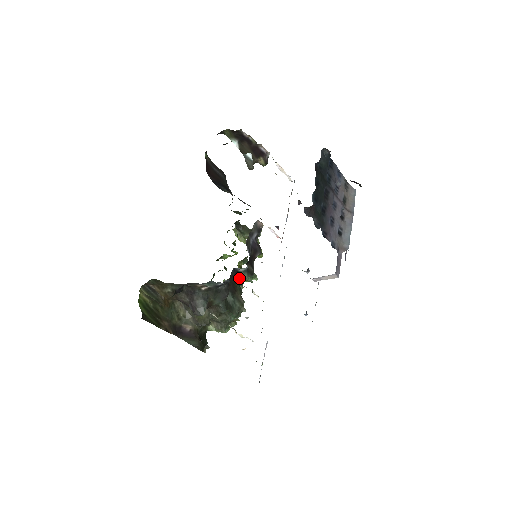
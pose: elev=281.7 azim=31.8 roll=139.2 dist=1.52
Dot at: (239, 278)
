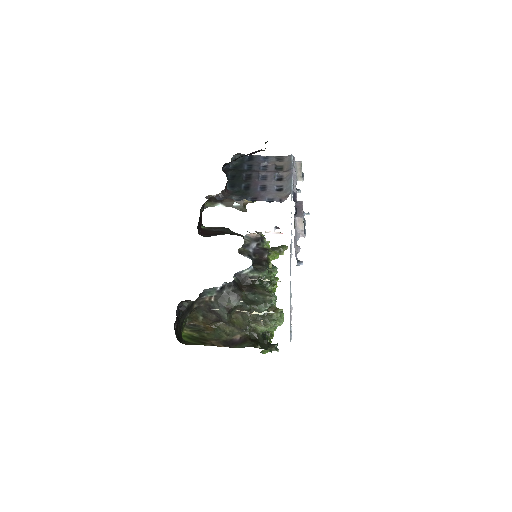
Dot at: occluded
